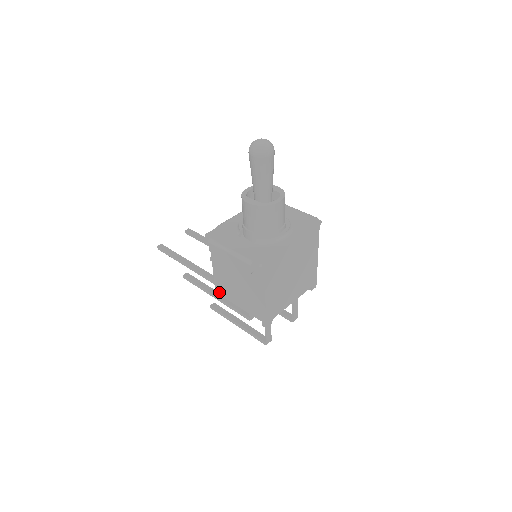
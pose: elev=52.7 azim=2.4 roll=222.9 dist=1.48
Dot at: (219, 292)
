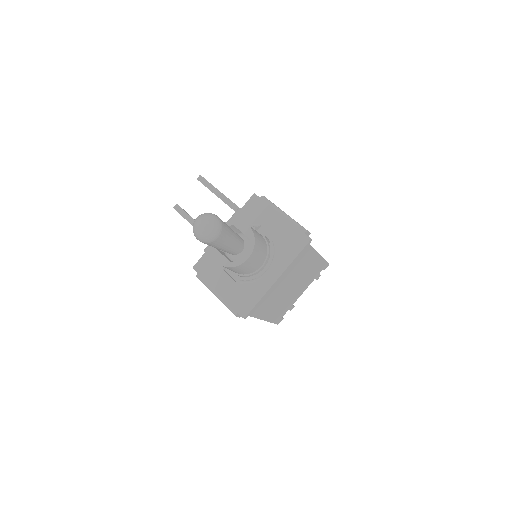
Dot at: occluded
